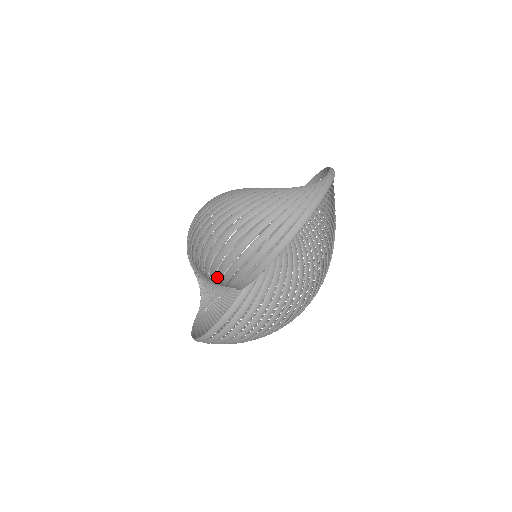
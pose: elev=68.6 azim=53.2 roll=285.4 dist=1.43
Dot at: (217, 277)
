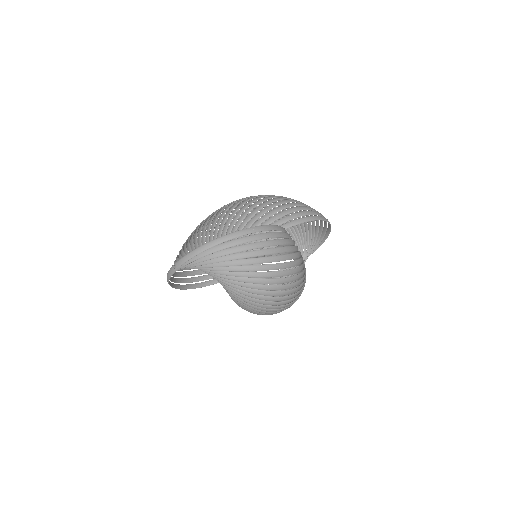
Dot at: (269, 214)
